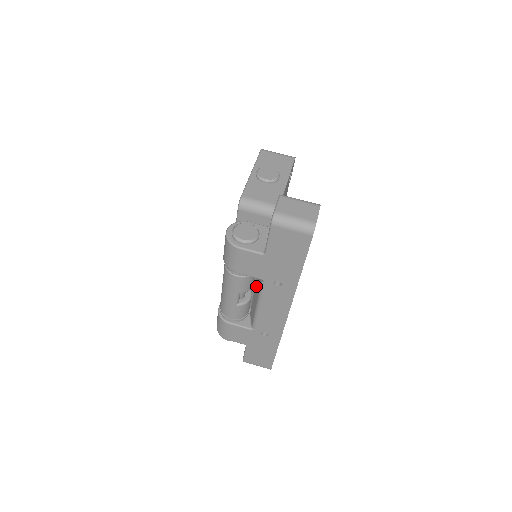
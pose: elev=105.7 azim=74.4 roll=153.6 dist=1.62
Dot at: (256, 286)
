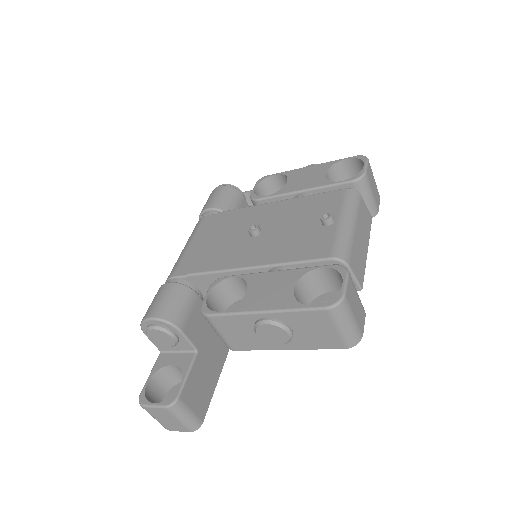
Dot at: occluded
